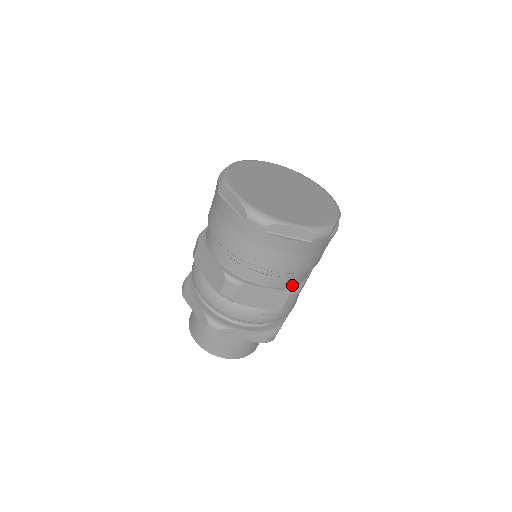
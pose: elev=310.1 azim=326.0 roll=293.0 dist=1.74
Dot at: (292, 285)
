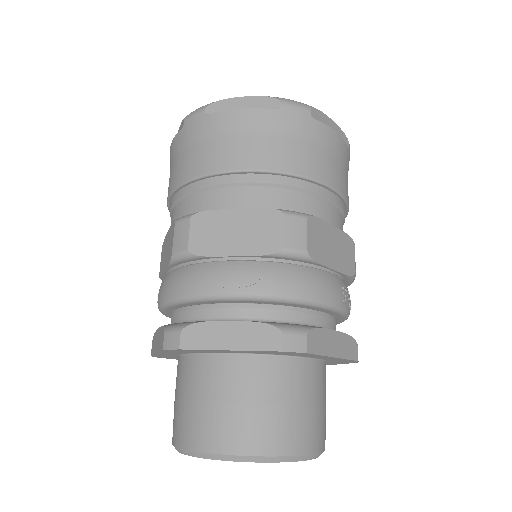
Dot at: occluded
